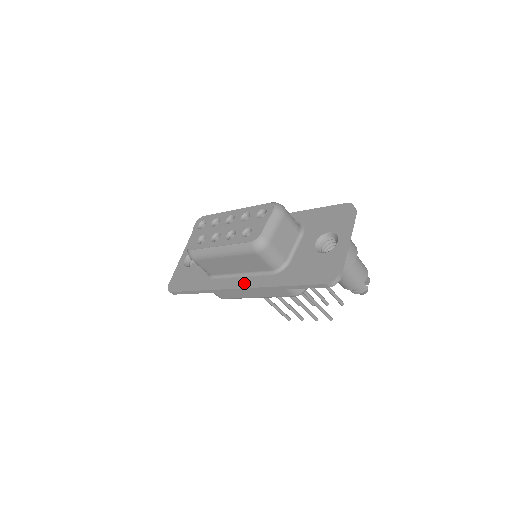
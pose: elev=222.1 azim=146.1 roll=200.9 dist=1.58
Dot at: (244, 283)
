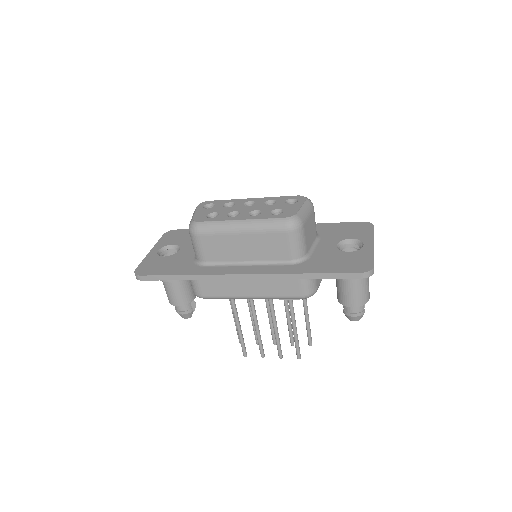
Dot at: (252, 270)
